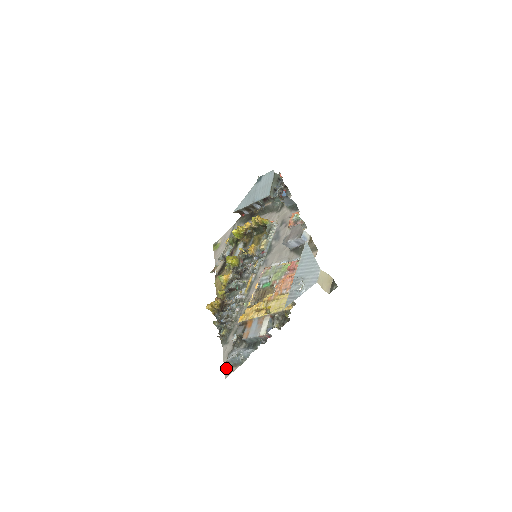
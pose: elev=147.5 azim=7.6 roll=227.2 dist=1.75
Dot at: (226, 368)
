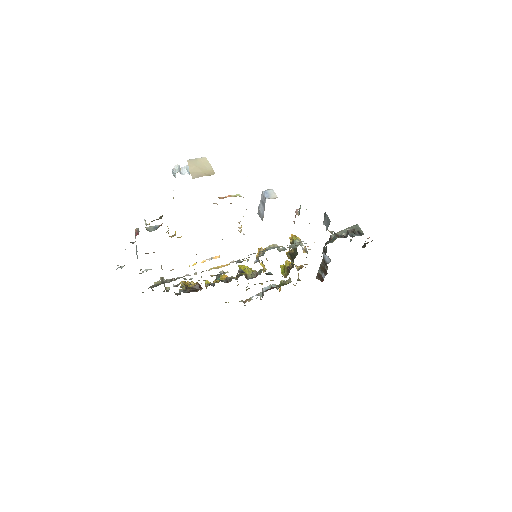
Dot at: occluded
